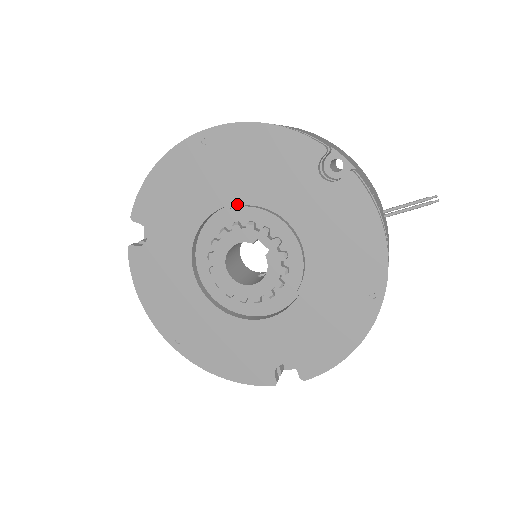
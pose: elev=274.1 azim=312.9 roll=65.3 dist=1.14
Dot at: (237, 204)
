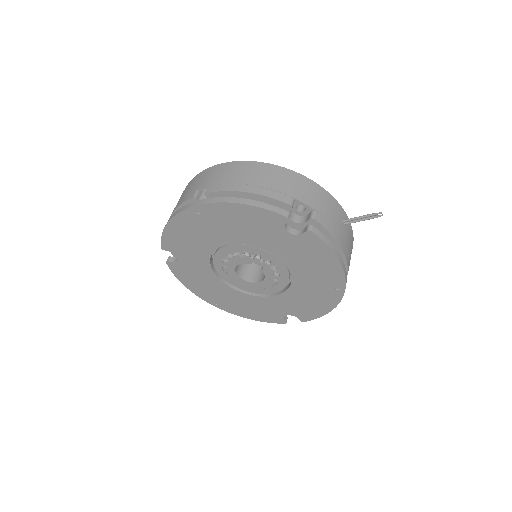
Dot at: occluded
